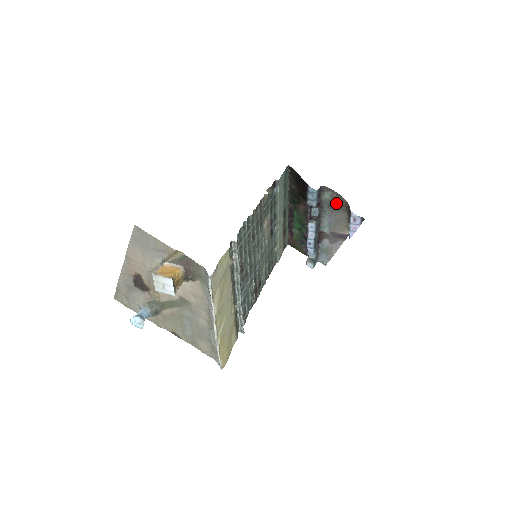
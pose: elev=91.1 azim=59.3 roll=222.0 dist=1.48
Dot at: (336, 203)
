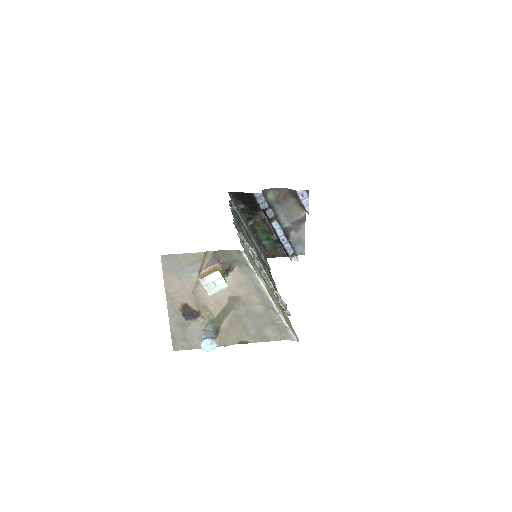
Dot at: (280, 197)
